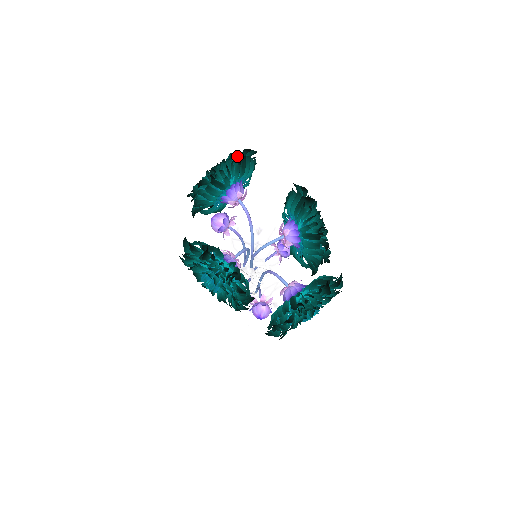
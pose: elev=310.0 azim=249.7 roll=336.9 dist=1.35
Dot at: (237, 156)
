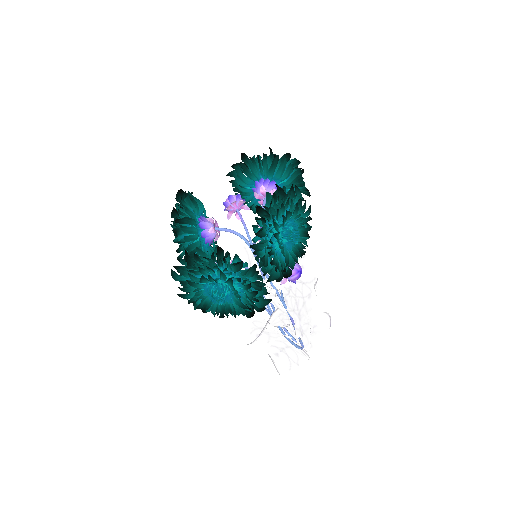
Dot at: (270, 151)
